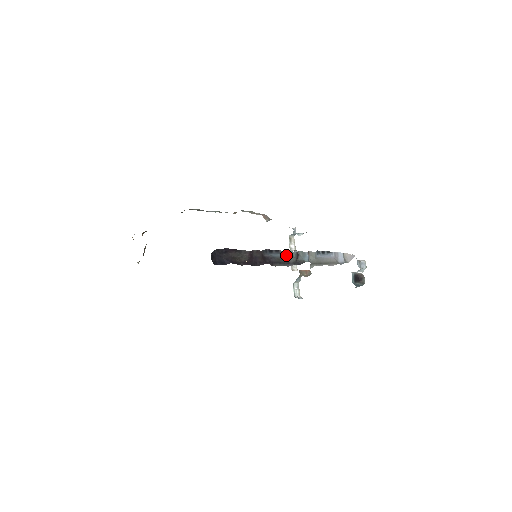
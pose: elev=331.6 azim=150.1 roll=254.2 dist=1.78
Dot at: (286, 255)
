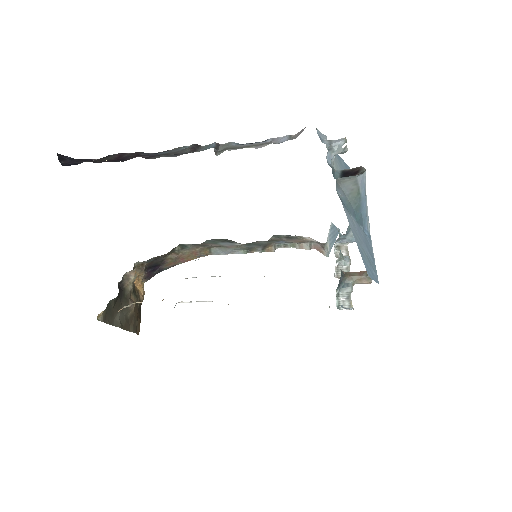
Dot at: (177, 150)
